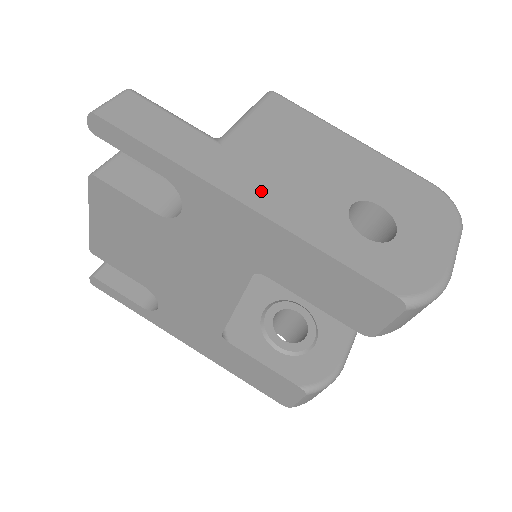
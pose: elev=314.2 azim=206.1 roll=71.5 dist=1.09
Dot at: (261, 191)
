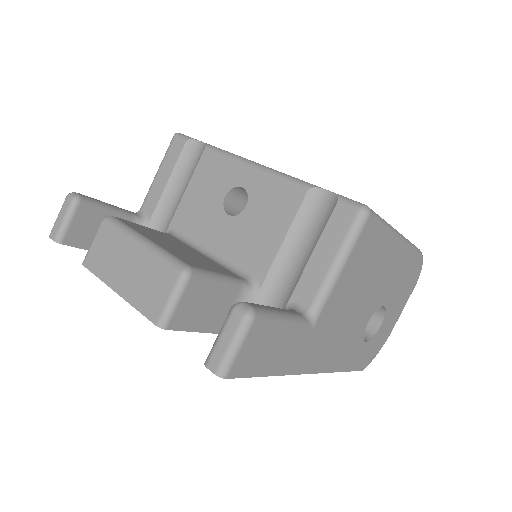
Dot at: (326, 354)
